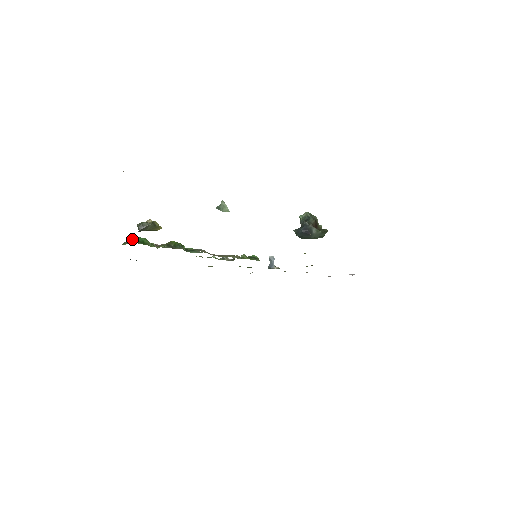
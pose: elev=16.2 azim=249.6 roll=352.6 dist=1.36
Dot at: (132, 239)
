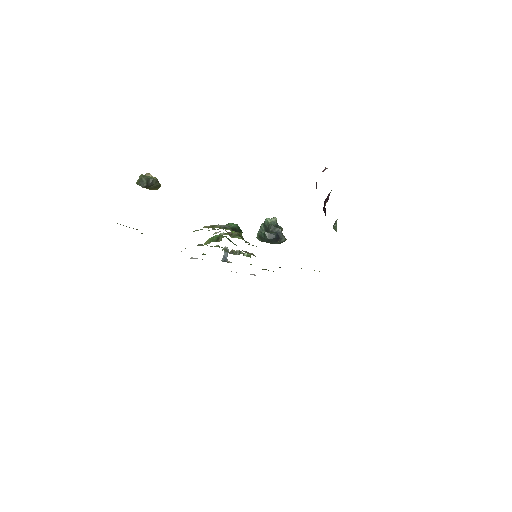
Dot at: (235, 225)
